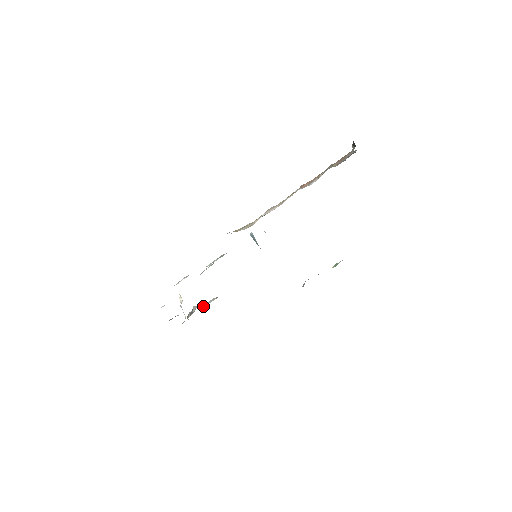
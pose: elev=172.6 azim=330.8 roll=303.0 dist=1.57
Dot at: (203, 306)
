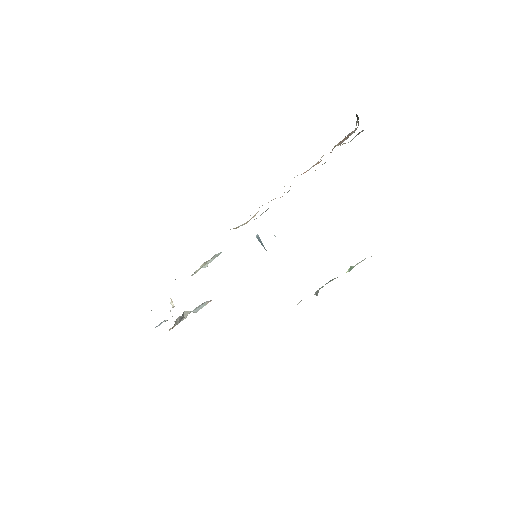
Dot at: (195, 311)
